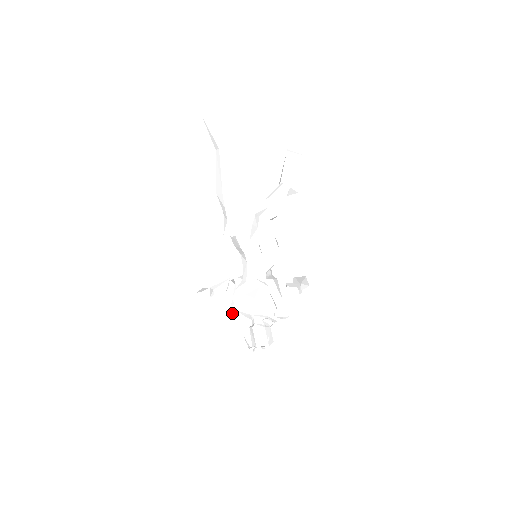
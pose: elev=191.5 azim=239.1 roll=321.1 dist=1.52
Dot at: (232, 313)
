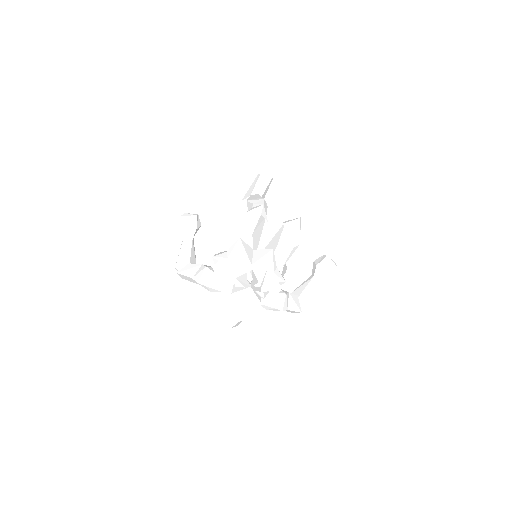
Dot at: (215, 258)
